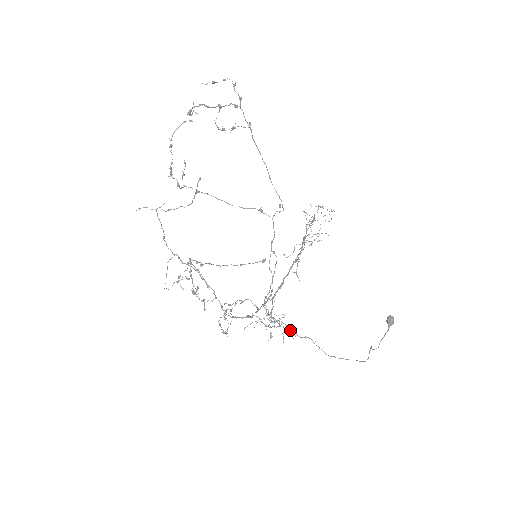
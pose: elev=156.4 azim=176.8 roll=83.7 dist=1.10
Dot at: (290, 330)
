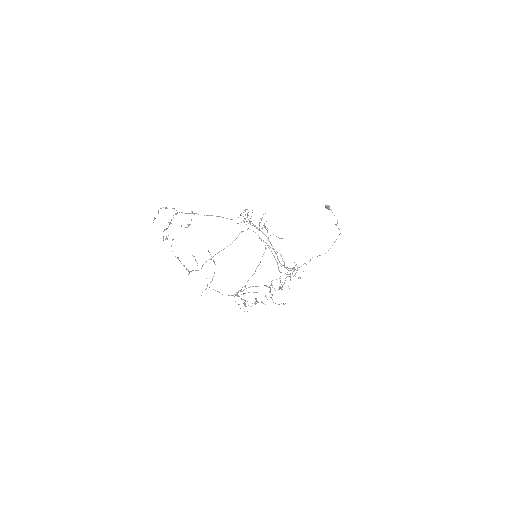
Dot at: occluded
